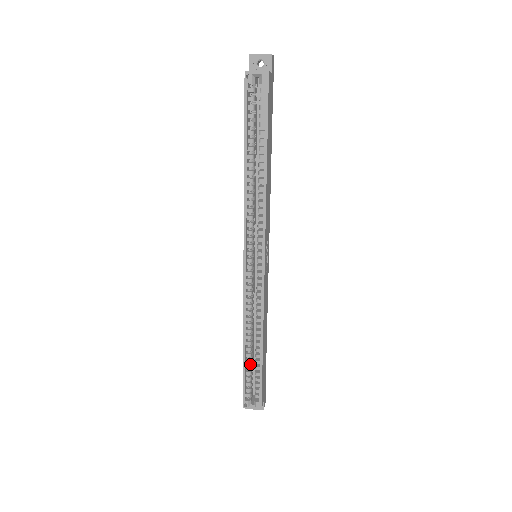
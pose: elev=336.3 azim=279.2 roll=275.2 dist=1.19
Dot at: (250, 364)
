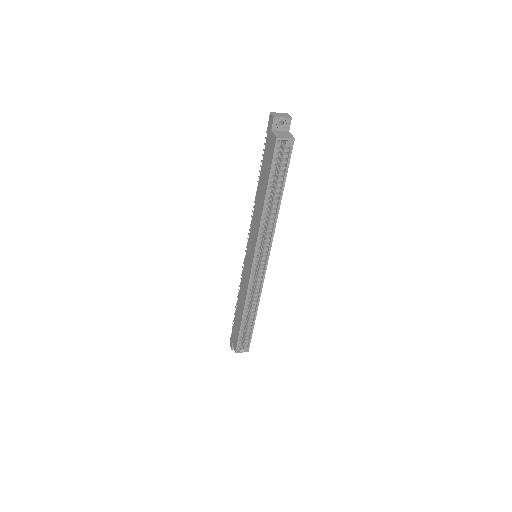
Dot at: (244, 325)
